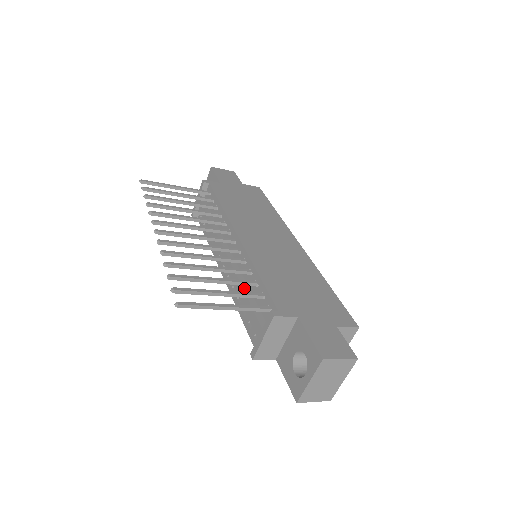
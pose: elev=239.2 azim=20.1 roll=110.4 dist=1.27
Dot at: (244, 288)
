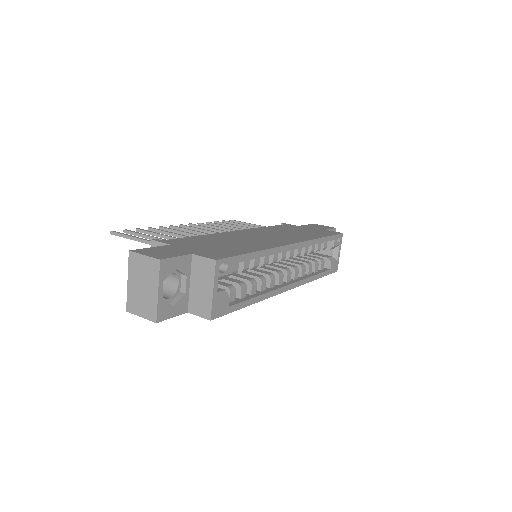
Dot at: occluded
